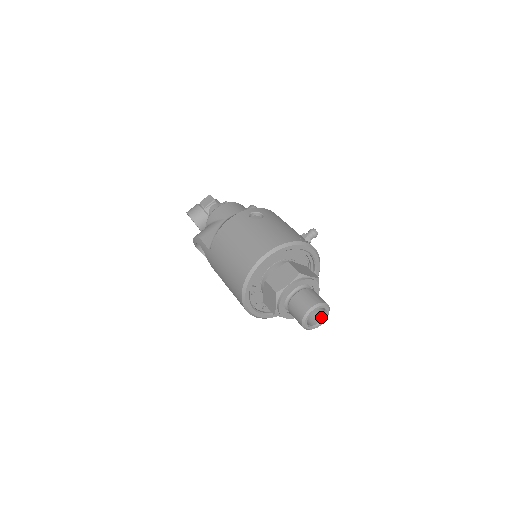
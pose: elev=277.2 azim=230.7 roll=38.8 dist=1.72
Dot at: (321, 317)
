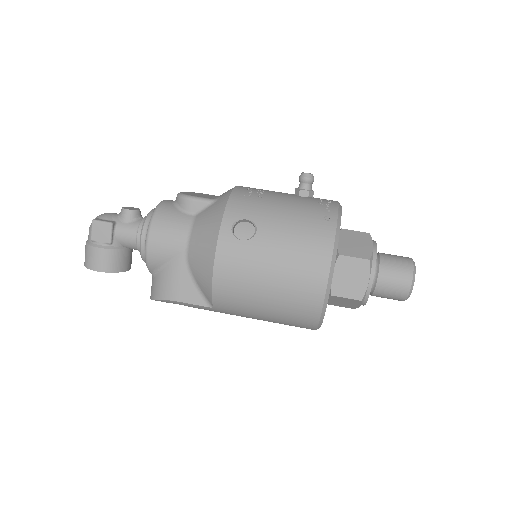
Dot at: occluded
